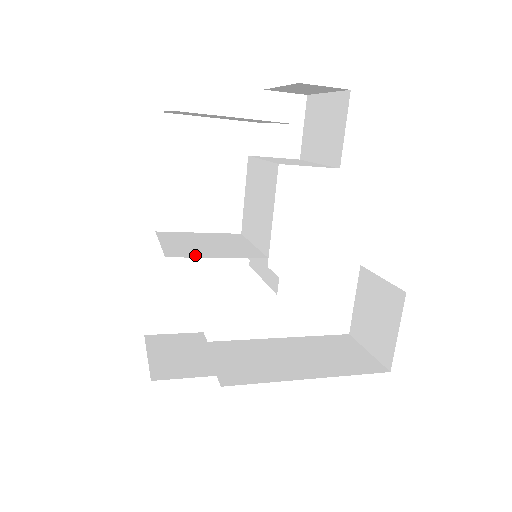
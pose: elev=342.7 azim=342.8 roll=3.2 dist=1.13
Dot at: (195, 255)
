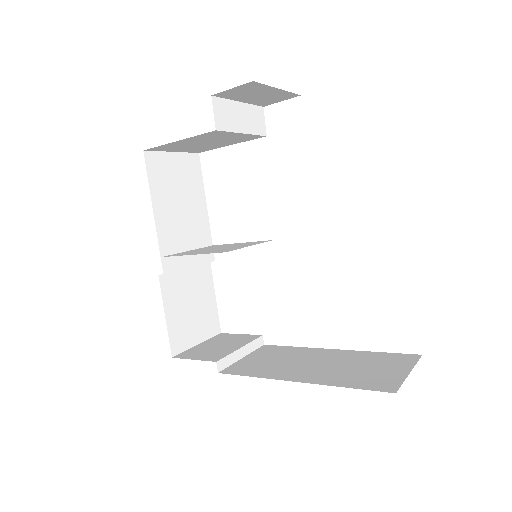
Dot at: occluded
